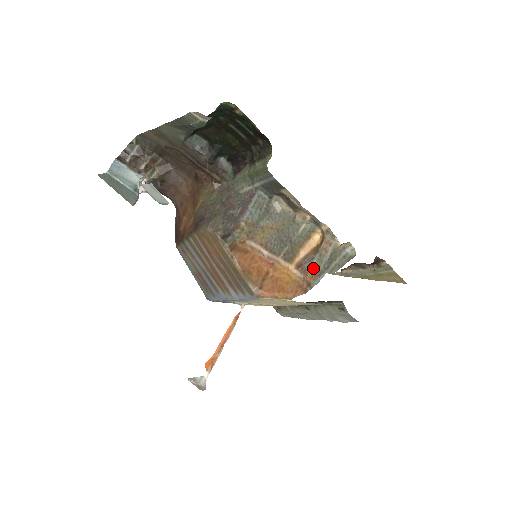
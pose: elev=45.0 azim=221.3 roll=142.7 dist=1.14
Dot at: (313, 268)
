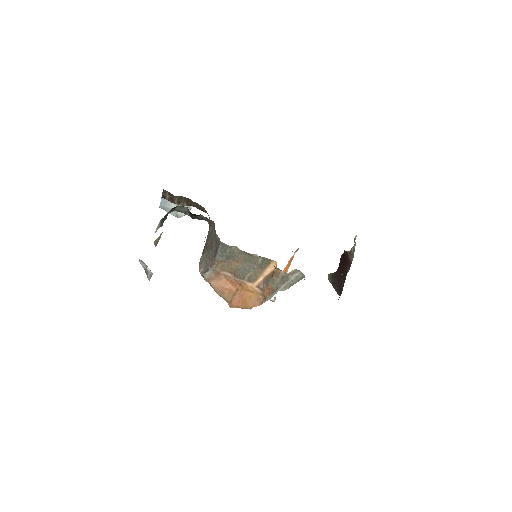
Dot at: (268, 287)
